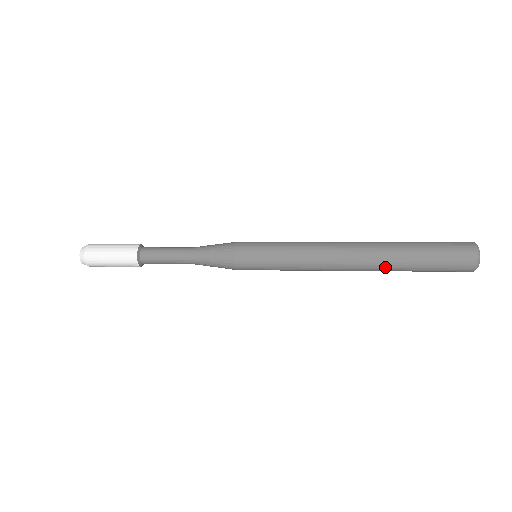
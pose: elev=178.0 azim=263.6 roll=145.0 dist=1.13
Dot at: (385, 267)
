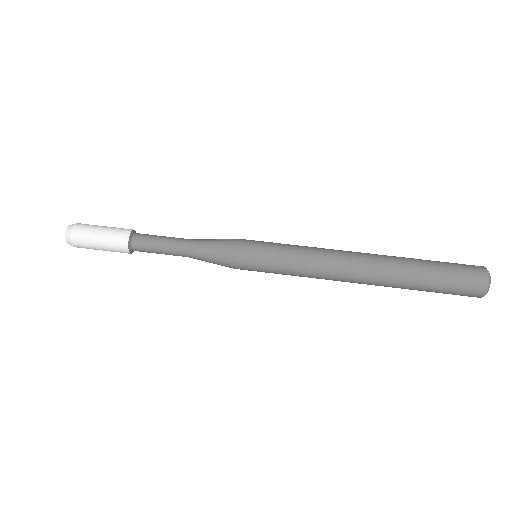
Dot at: occluded
